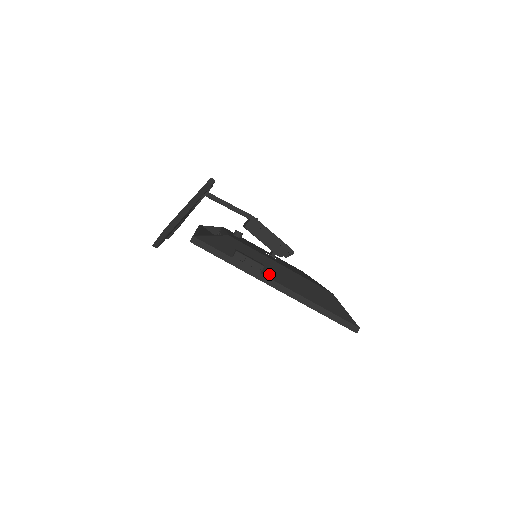
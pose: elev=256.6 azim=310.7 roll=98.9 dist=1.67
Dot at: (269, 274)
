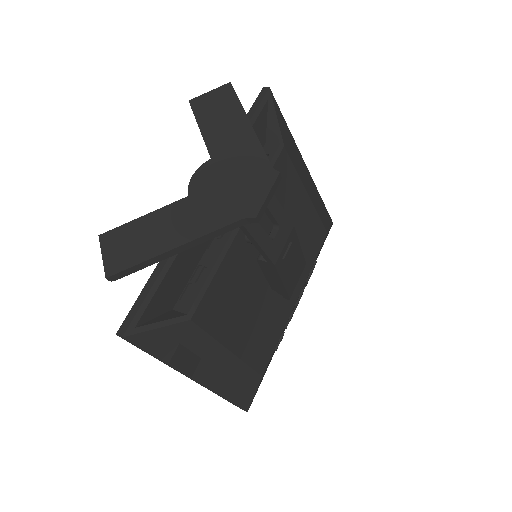
Dot at: (196, 372)
